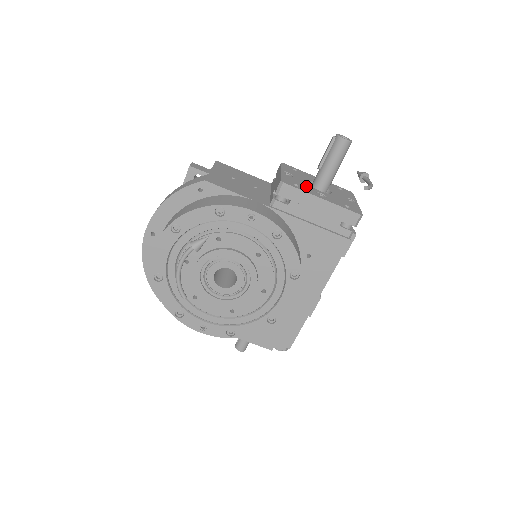
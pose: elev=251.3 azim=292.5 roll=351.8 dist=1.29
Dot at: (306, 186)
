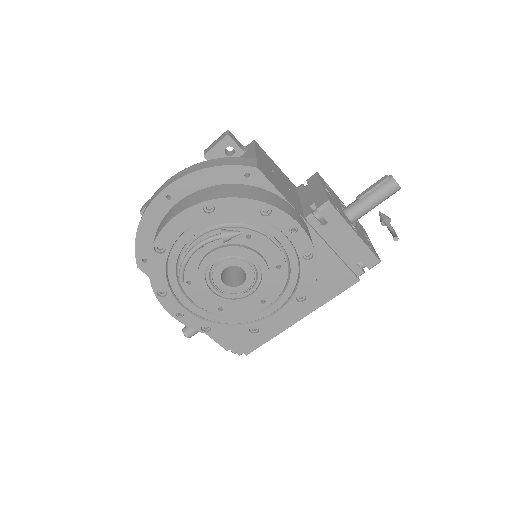
Dot at: (343, 212)
